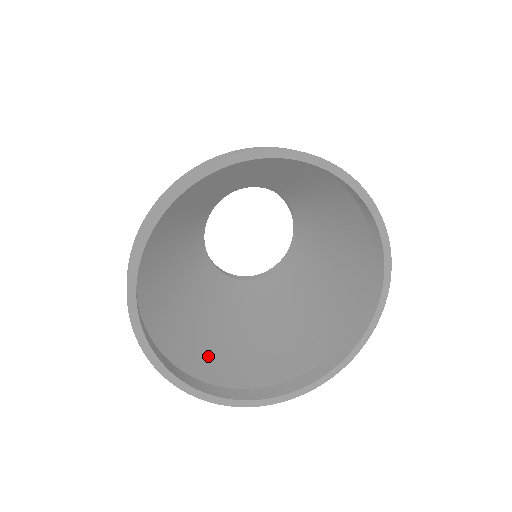
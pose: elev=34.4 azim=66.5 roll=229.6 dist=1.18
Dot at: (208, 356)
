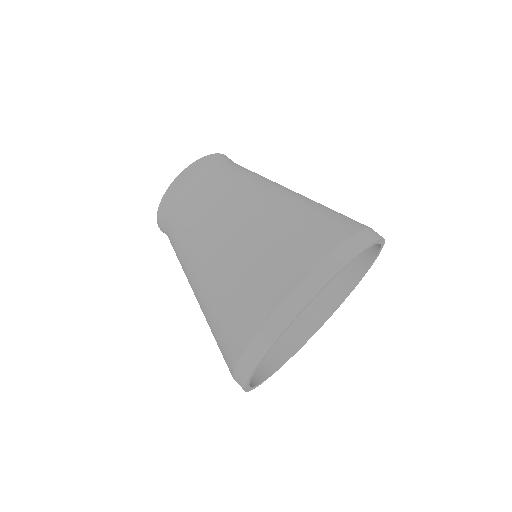
Dot at: occluded
